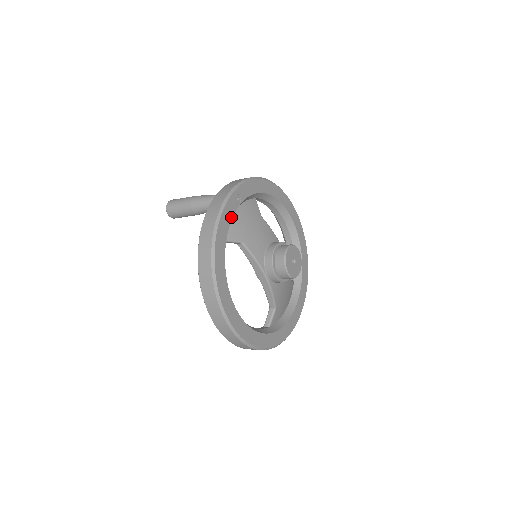
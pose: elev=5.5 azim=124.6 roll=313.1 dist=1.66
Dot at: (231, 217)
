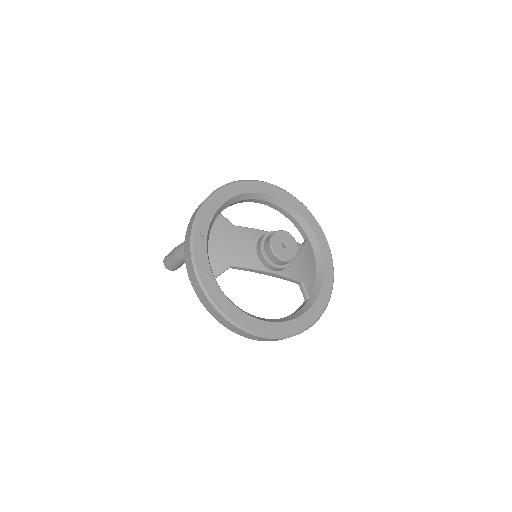
Dot at: (206, 257)
